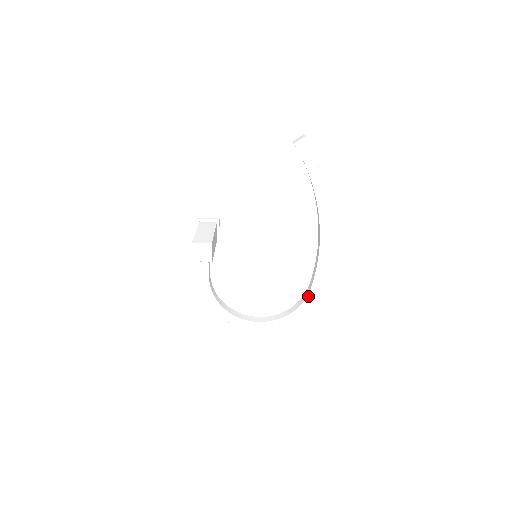
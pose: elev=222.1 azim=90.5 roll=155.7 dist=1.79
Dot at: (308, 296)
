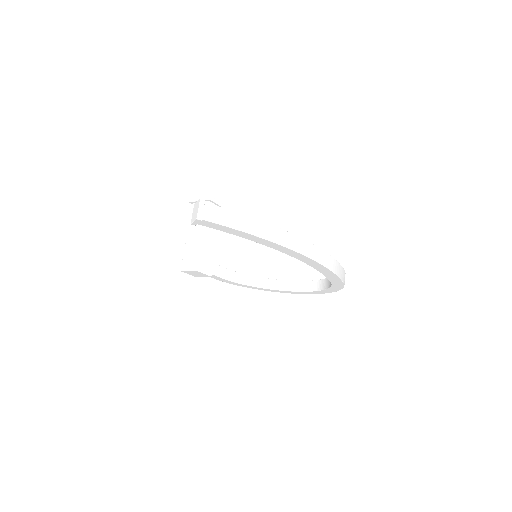
Dot at: (332, 284)
